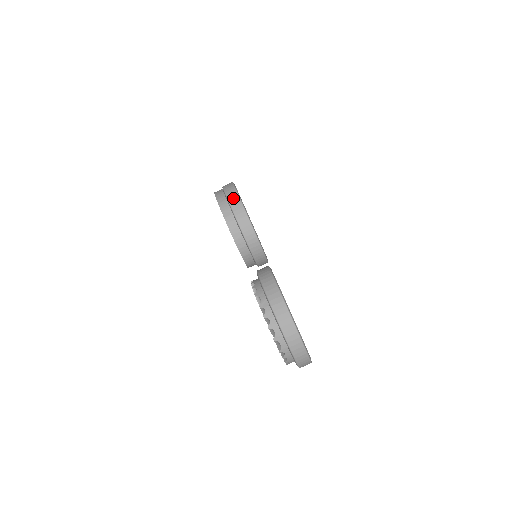
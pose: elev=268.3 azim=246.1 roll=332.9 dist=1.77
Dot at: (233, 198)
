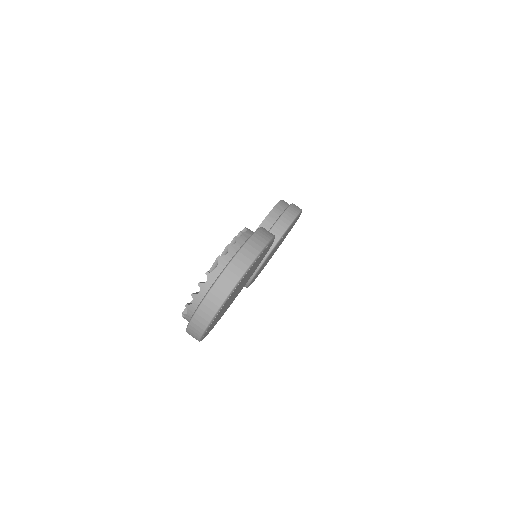
Dot at: (295, 208)
